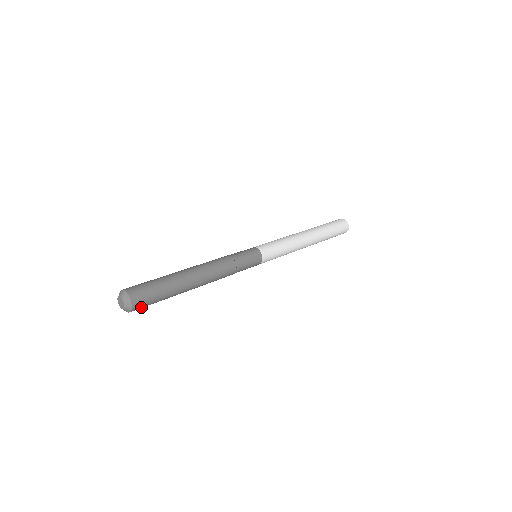
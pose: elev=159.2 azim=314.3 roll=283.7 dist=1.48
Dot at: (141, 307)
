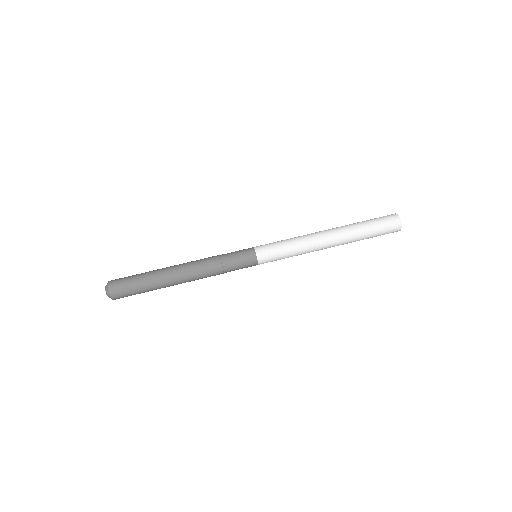
Dot at: (123, 297)
